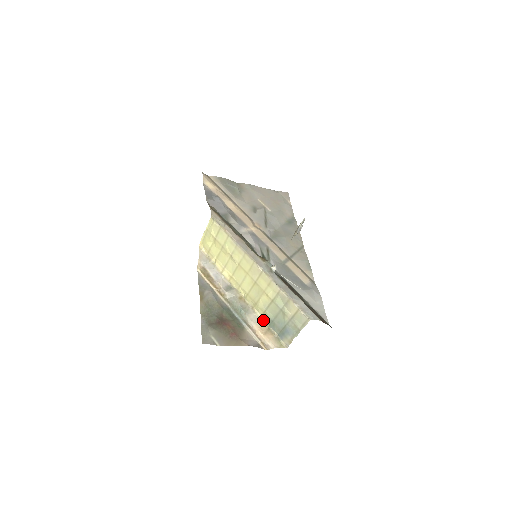
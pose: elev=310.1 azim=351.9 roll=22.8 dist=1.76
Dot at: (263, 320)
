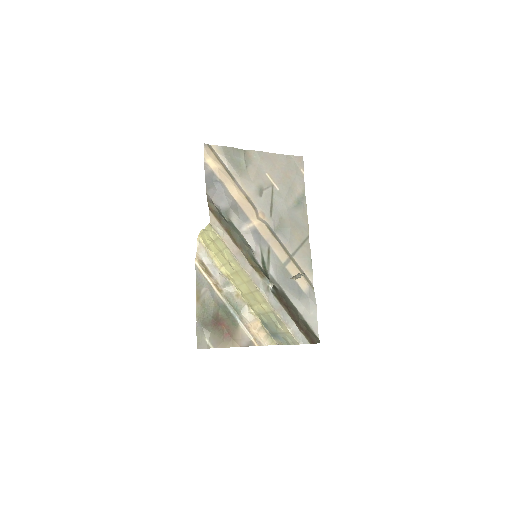
Dot at: (257, 318)
